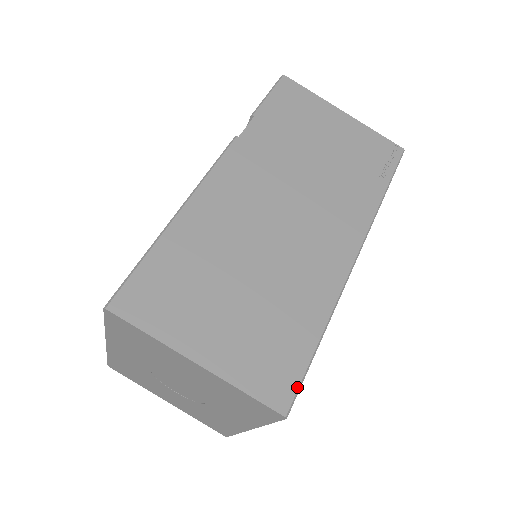
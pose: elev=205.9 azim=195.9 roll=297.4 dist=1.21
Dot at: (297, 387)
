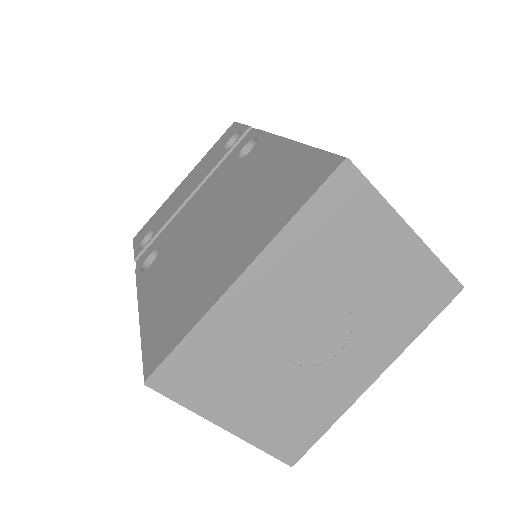
Dot at: occluded
